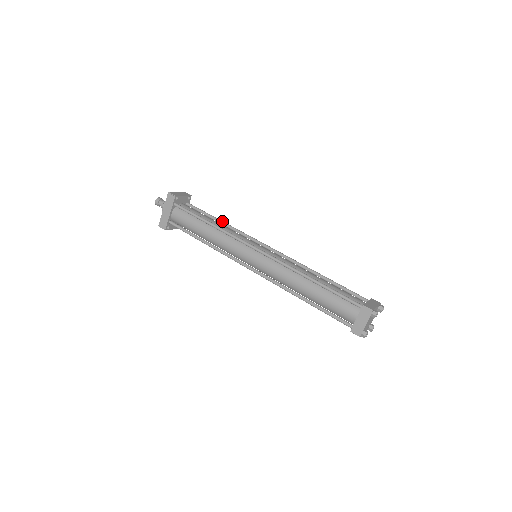
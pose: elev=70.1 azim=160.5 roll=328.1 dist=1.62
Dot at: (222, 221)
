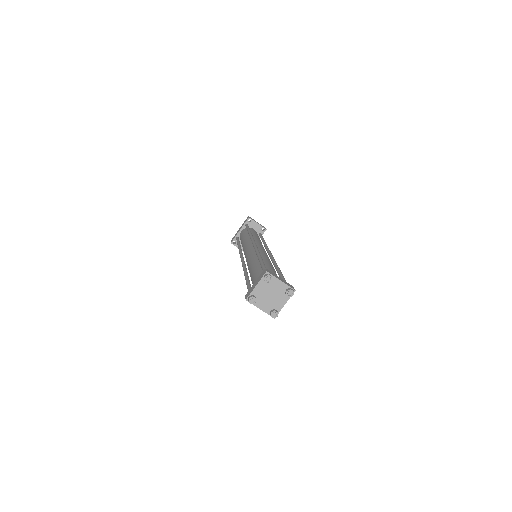
Dot at: occluded
